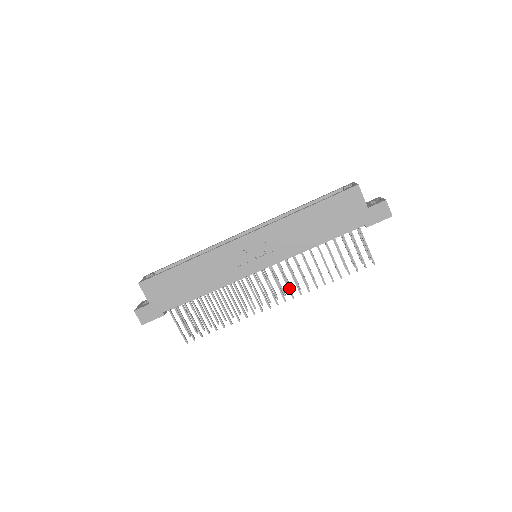
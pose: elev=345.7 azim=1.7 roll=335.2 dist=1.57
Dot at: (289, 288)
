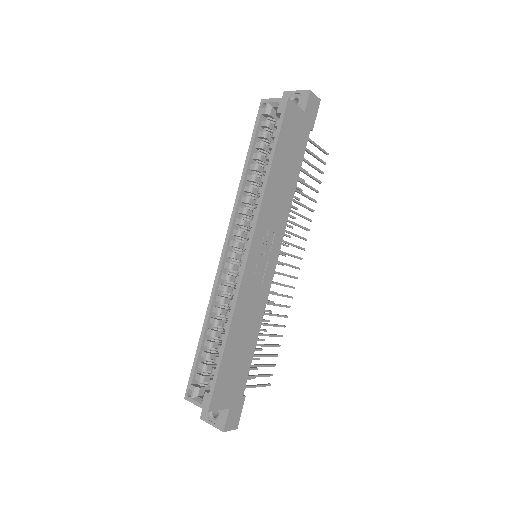
Dot at: (298, 247)
